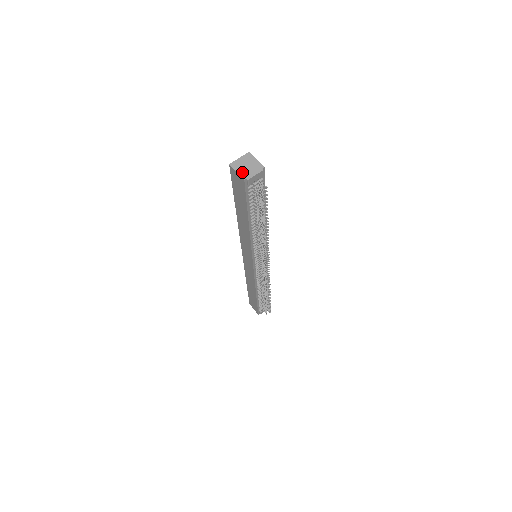
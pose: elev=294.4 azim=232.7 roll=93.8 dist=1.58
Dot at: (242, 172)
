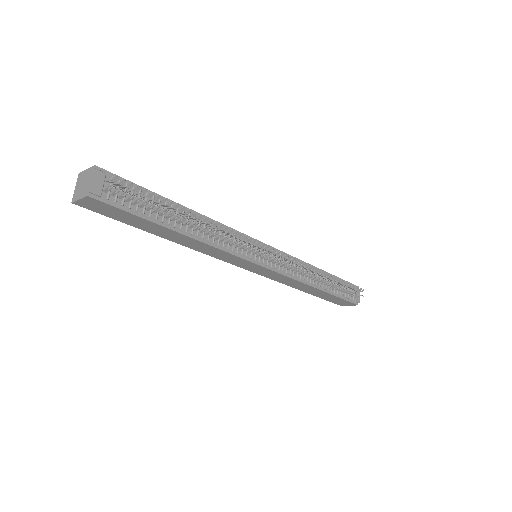
Dot at: (82, 193)
